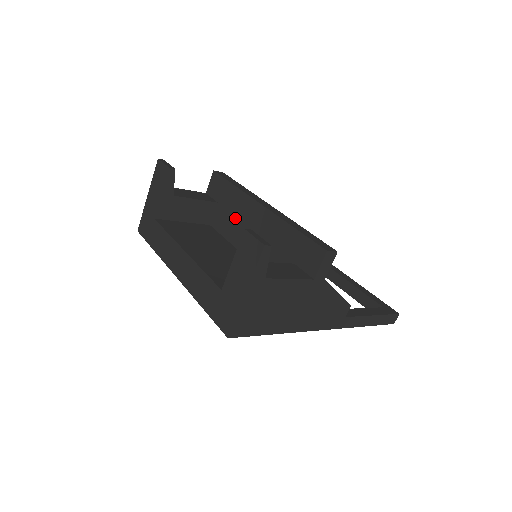
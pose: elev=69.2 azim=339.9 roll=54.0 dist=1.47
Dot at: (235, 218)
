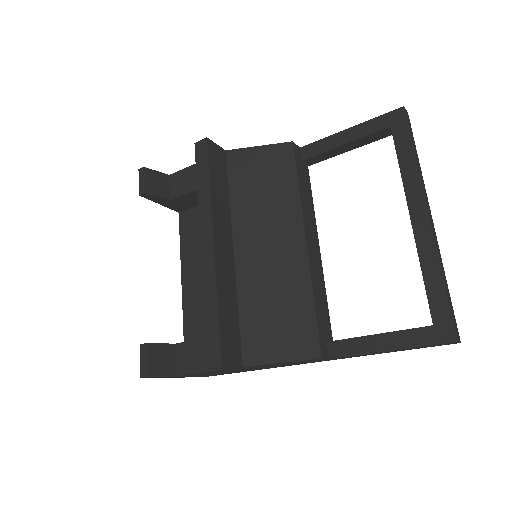
Dot at: occluded
